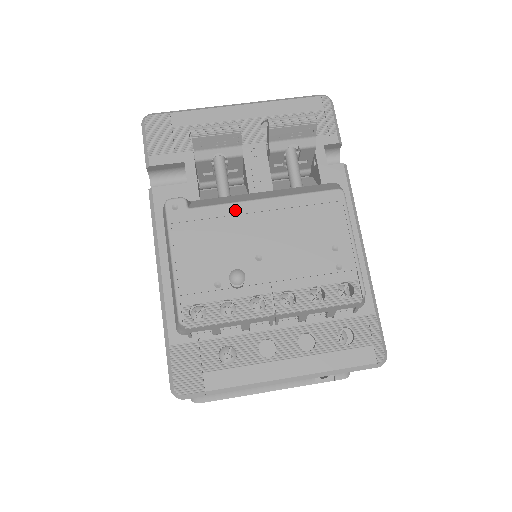
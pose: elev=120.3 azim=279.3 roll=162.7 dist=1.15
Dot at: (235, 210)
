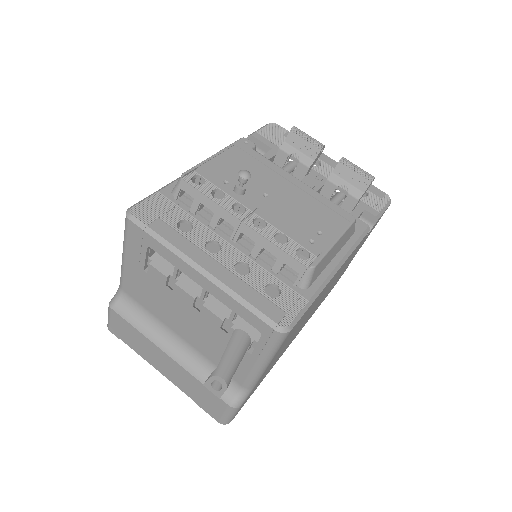
Dot at: (278, 170)
